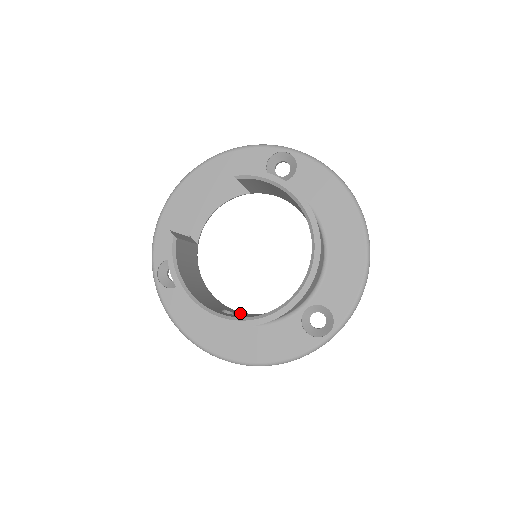
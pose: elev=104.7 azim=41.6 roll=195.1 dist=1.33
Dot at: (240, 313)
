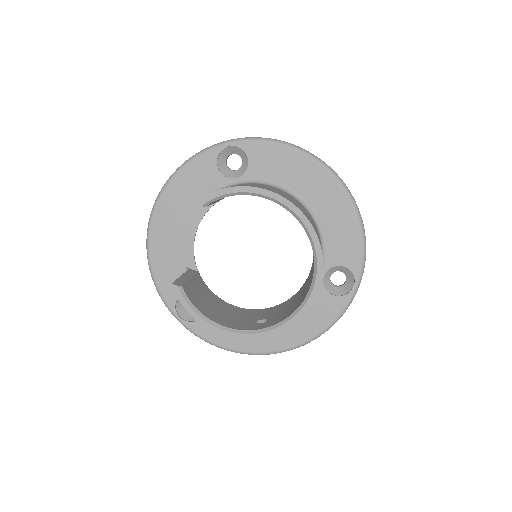
Dot at: (270, 311)
